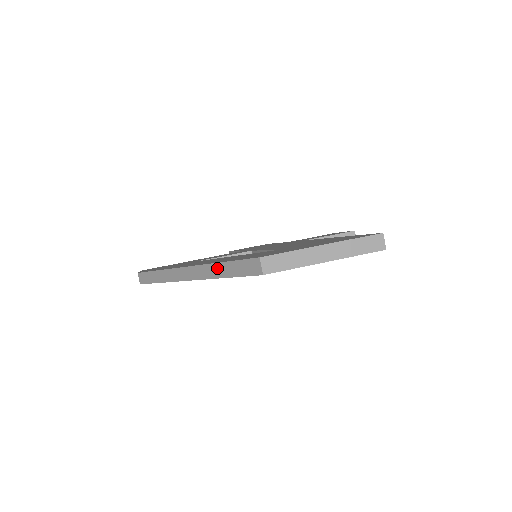
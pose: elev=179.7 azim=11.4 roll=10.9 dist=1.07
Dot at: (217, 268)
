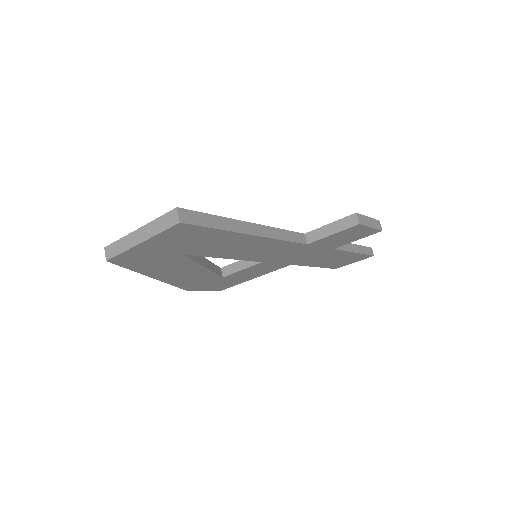
Dot at: occluded
